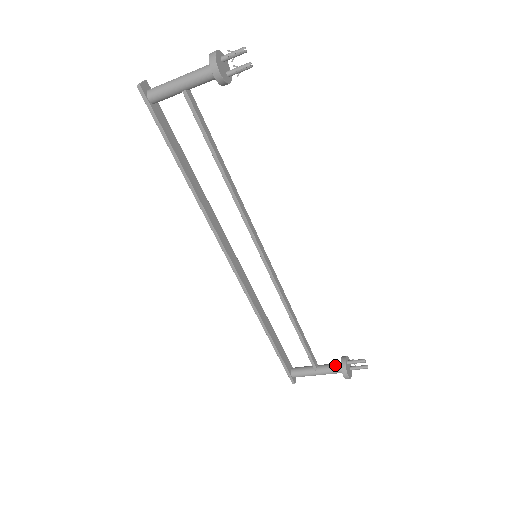
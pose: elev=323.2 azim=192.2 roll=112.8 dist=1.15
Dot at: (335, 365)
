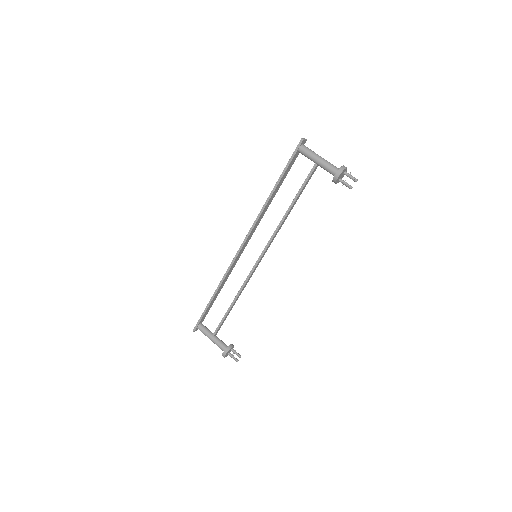
Dot at: (224, 344)
